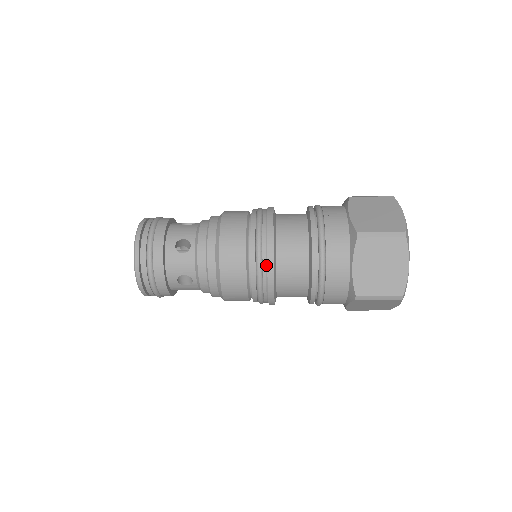
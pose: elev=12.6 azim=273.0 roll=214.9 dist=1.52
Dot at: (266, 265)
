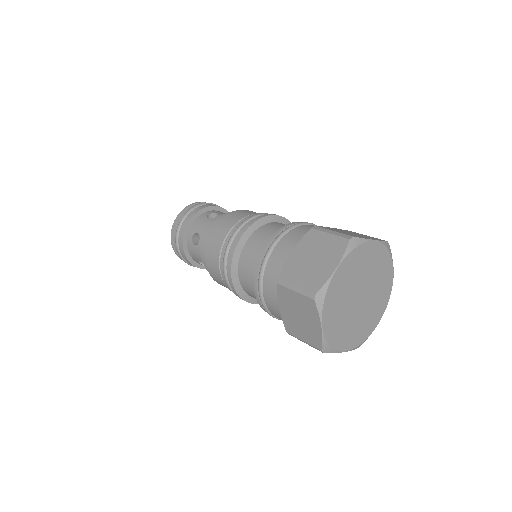
Dot at: (229, 278)
